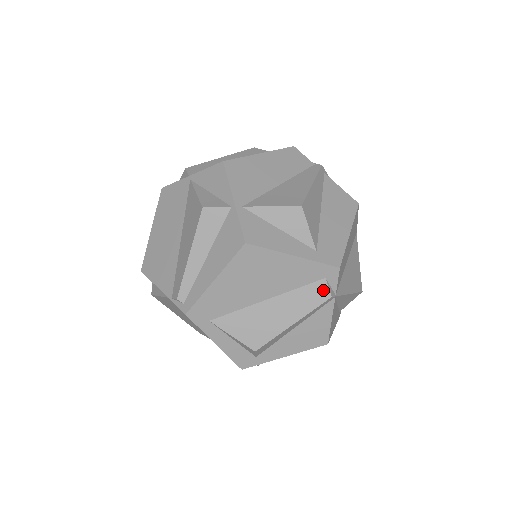
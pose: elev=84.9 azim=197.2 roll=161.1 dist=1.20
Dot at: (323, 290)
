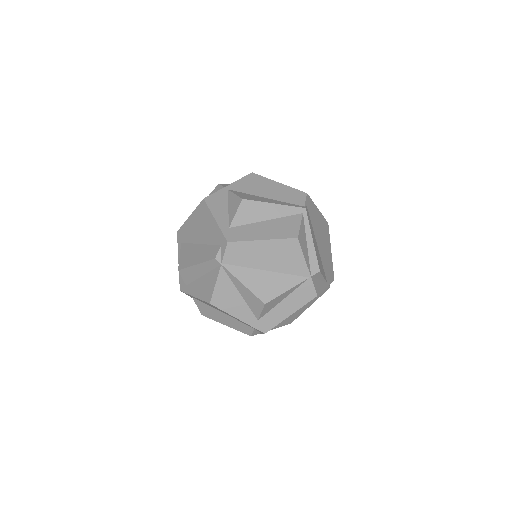
Dot at: (216, 252)
